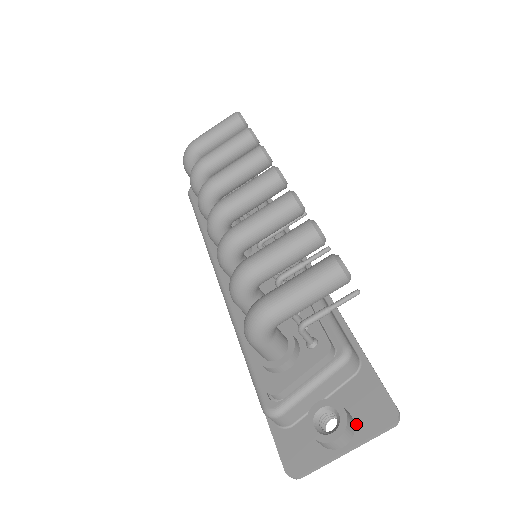
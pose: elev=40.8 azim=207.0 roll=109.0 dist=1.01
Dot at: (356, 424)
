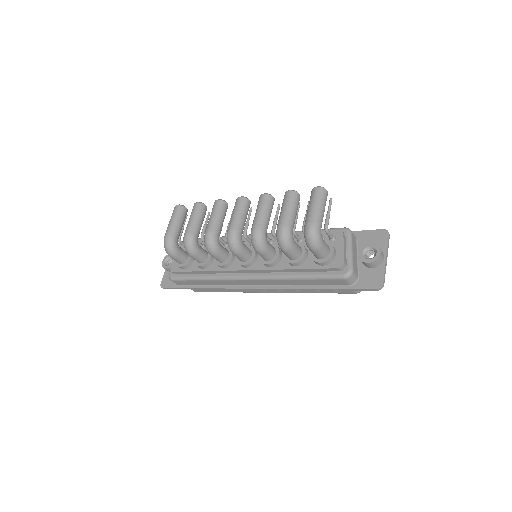
Dot at: occluded
